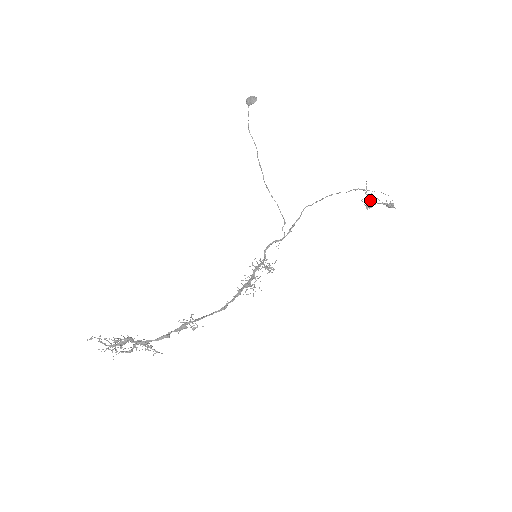
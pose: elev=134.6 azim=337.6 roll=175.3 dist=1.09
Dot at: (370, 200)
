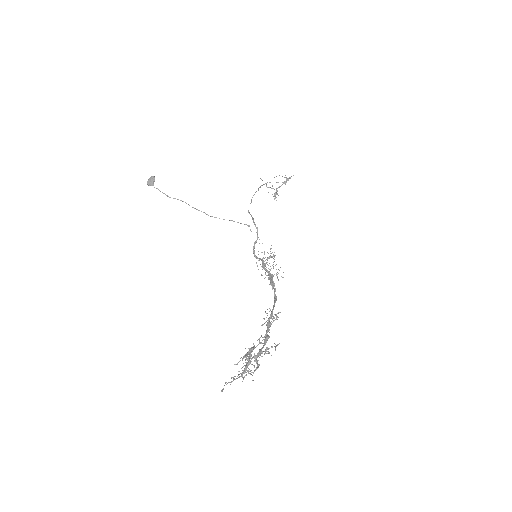
Dot at: occluded
